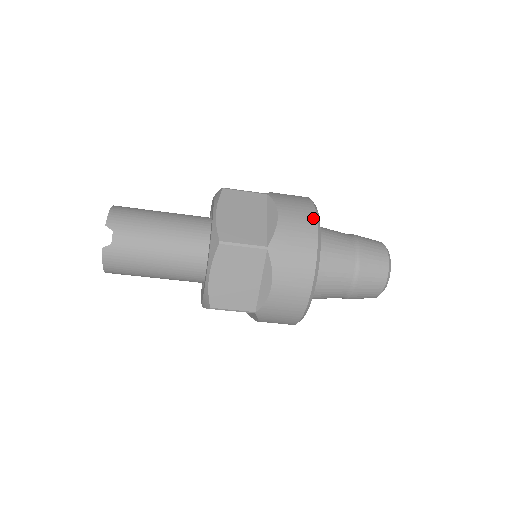
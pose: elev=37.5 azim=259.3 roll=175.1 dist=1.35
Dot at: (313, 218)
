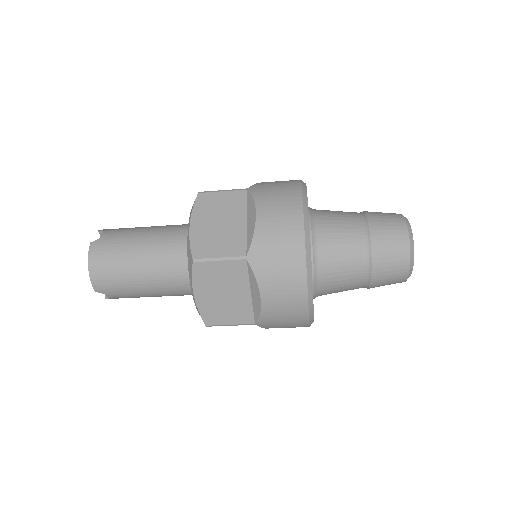
Dot at: (303, 296)
